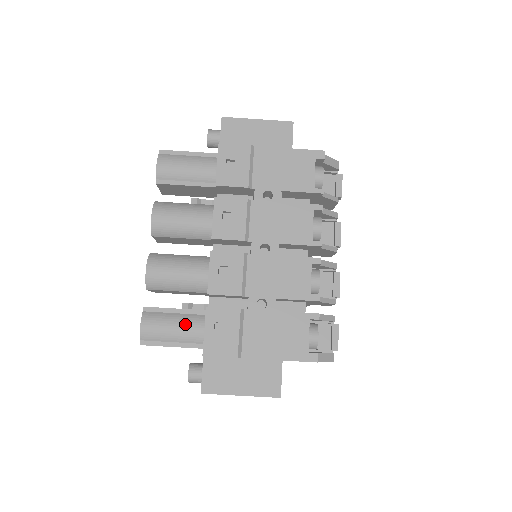
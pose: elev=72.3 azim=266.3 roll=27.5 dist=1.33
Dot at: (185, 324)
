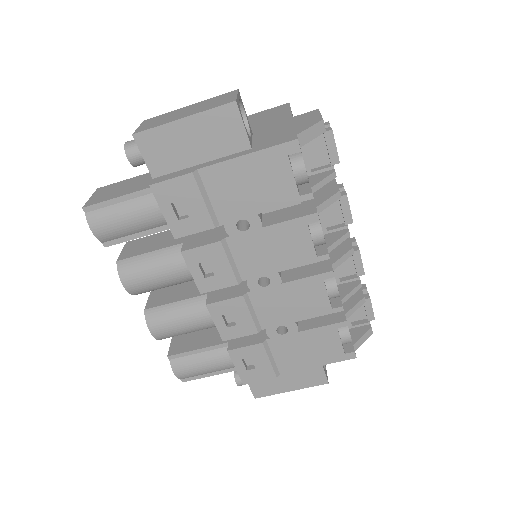
Dot at: (214, 361)
